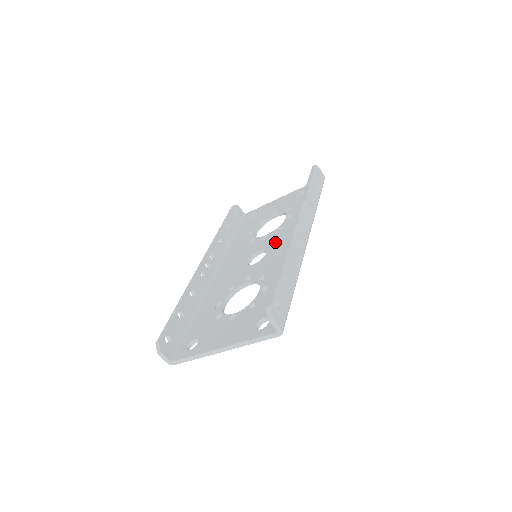
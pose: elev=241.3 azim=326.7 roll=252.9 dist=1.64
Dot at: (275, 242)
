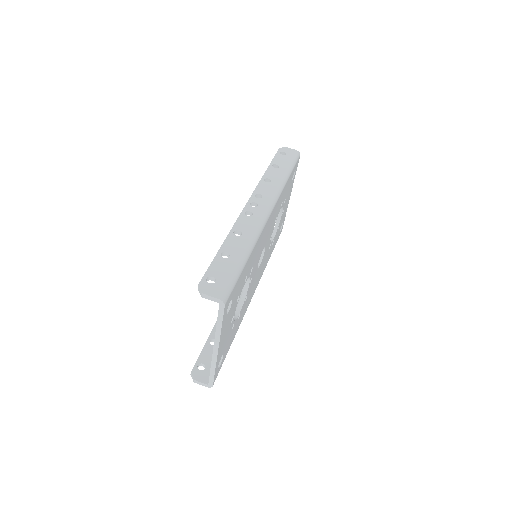
Dot at: occluded
